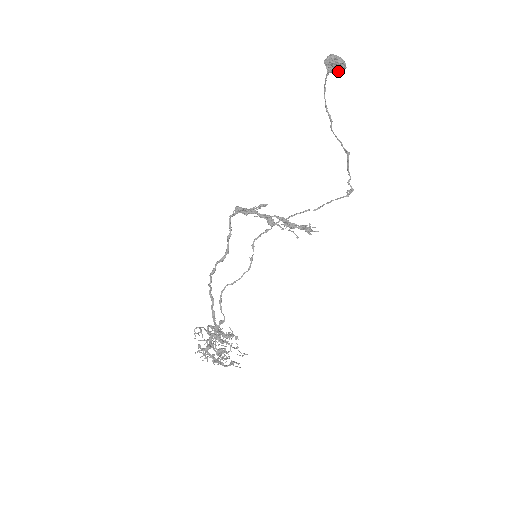
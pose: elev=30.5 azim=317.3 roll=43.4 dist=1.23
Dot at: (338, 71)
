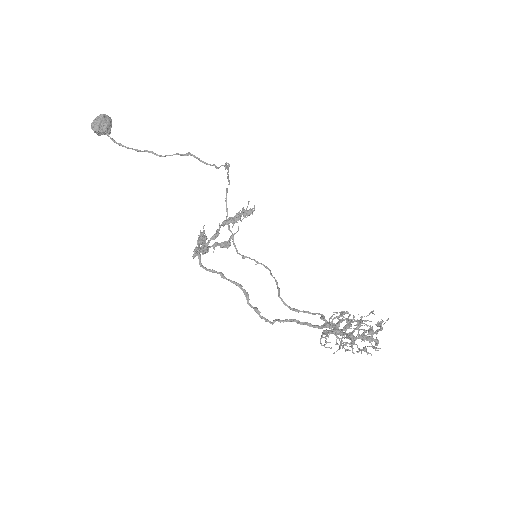
Dot at: (109, 124)
